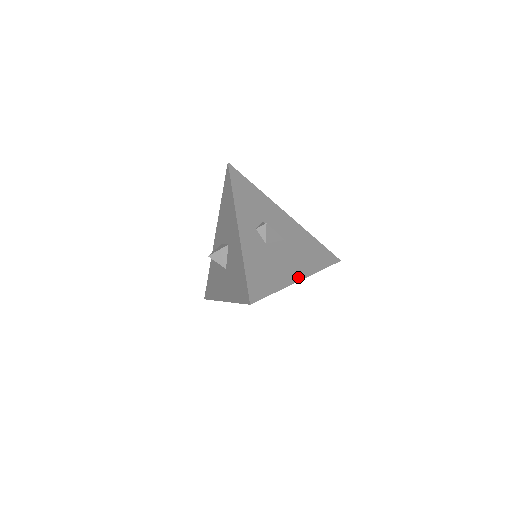
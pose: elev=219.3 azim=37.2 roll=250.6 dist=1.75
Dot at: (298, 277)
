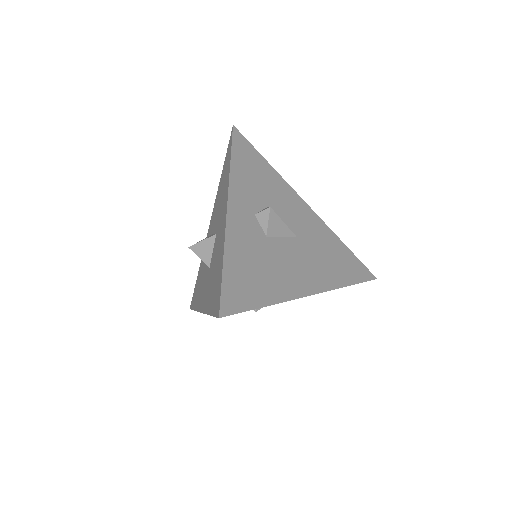
Dot at: (307, 290)
